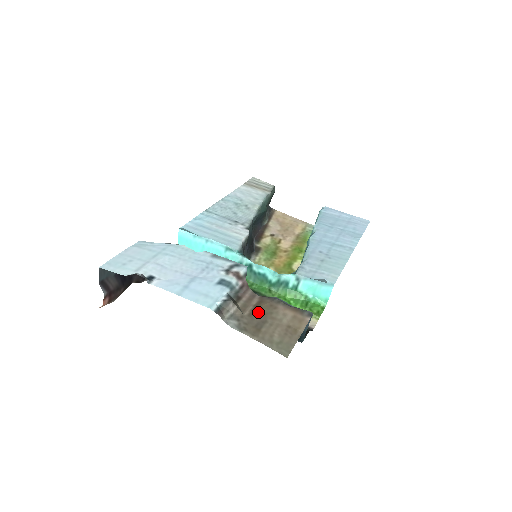
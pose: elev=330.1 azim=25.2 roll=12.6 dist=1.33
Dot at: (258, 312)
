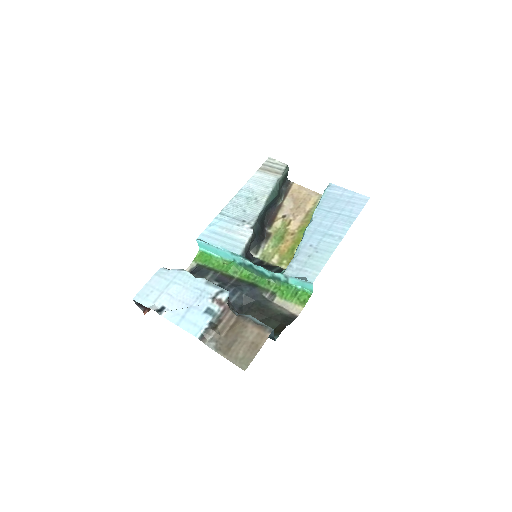
Dot at: (232, 333)
